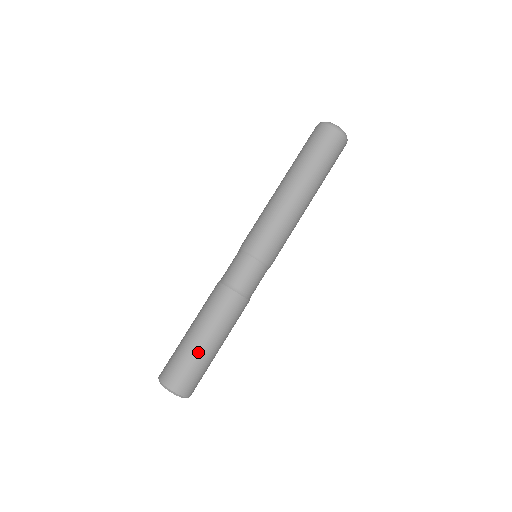
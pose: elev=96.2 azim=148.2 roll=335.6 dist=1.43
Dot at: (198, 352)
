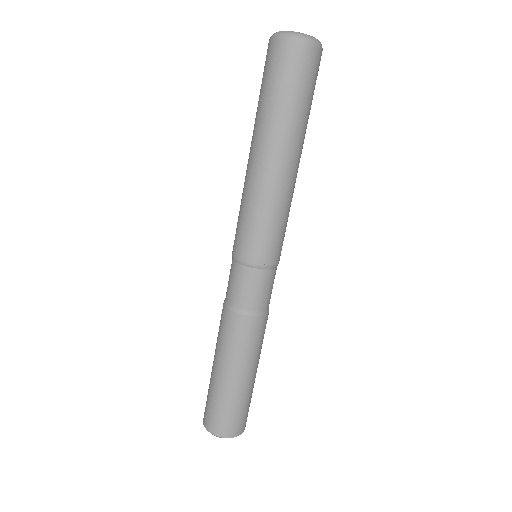
Dot at: (252, 388)
